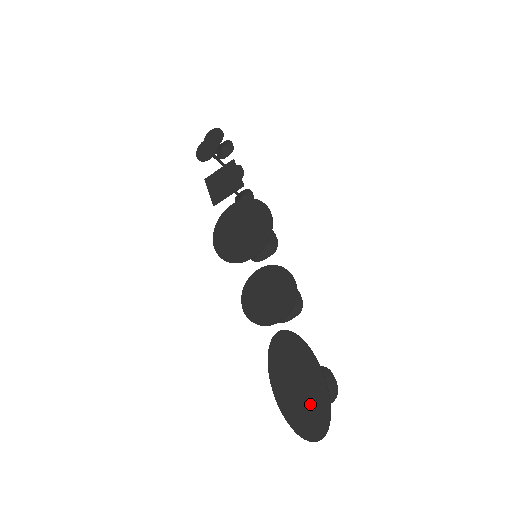
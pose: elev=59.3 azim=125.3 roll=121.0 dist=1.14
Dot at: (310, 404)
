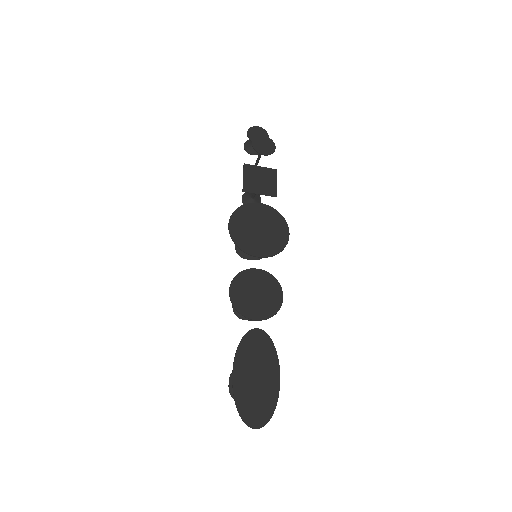
Dot at: (261, 398)
